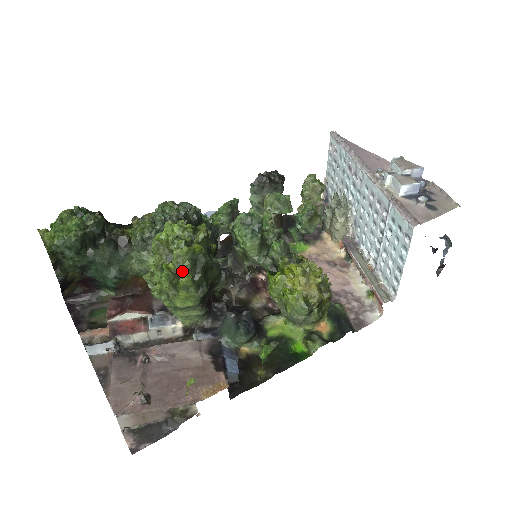
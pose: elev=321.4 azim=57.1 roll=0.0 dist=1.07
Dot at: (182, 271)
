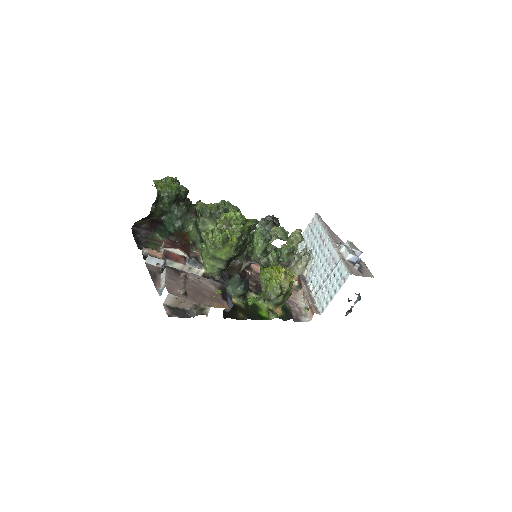
Dot at: (235, 236)
